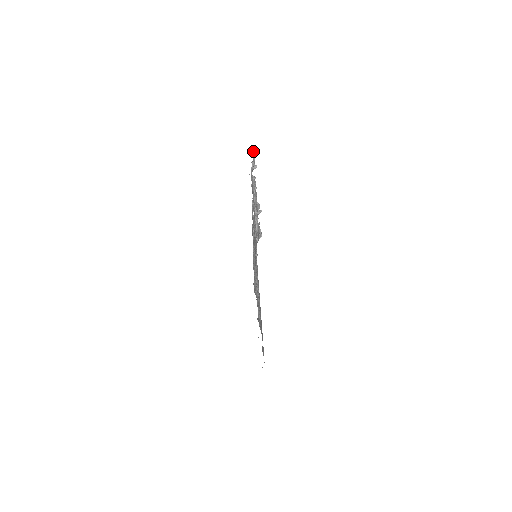
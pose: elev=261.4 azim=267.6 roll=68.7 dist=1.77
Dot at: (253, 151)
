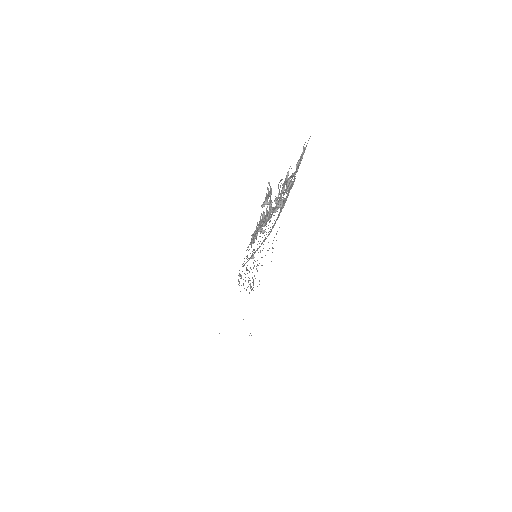
Dot at: occluded
